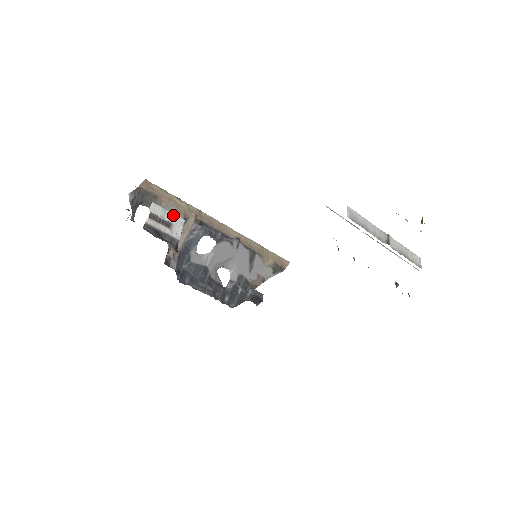
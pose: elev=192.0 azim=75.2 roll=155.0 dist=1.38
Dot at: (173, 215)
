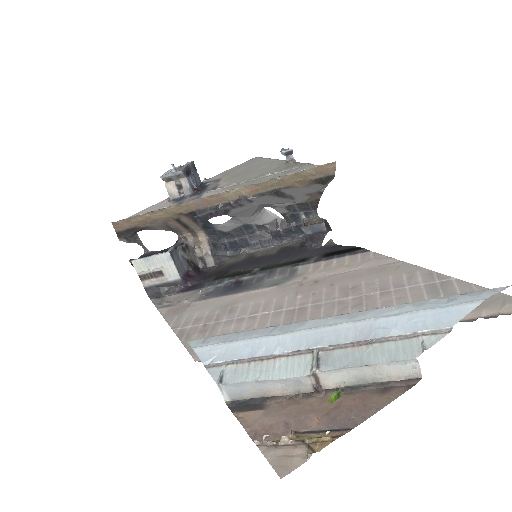
Dot at: (156, 257)
